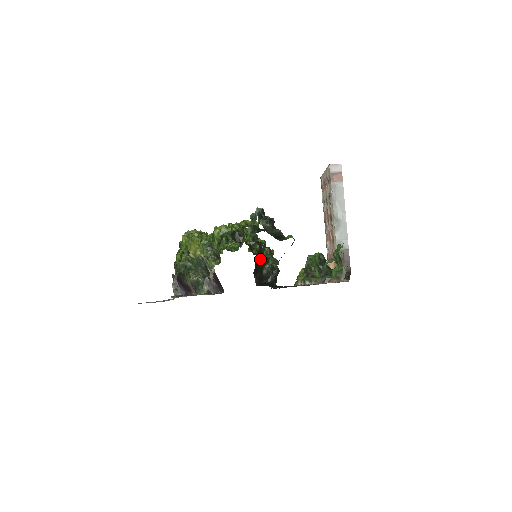
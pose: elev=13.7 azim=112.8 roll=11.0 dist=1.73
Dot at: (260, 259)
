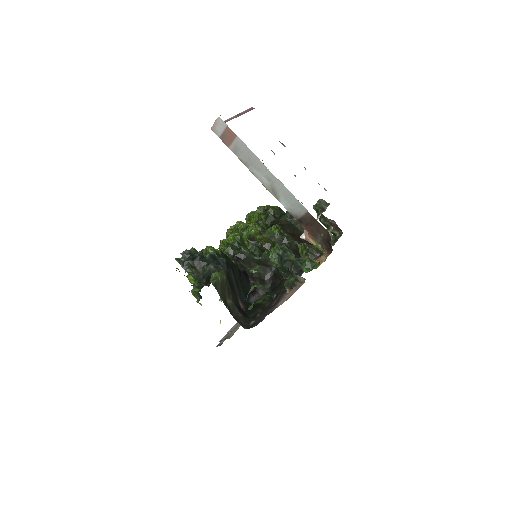
Dot at: (255, 263)
